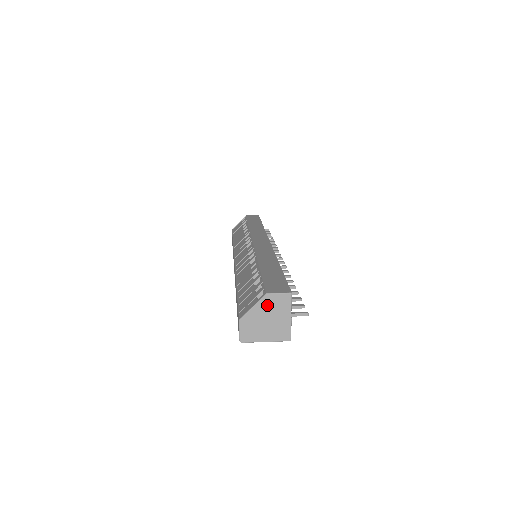
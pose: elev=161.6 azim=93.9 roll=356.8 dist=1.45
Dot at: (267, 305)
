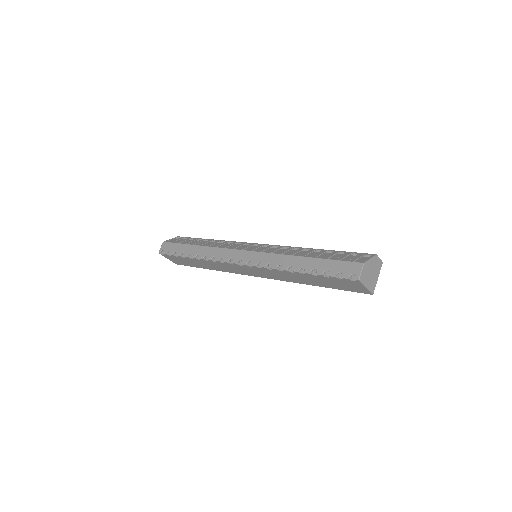
Dot at: (375, 262)
